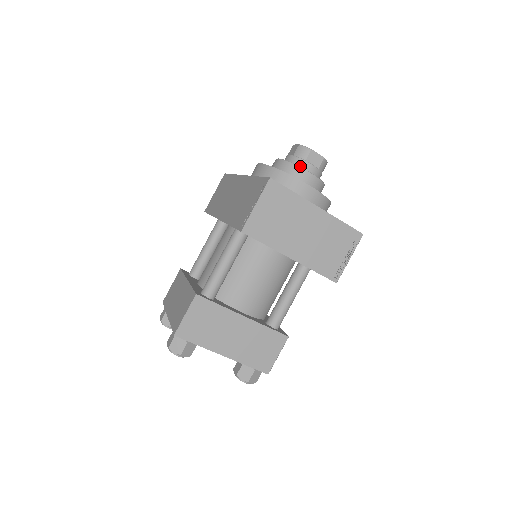
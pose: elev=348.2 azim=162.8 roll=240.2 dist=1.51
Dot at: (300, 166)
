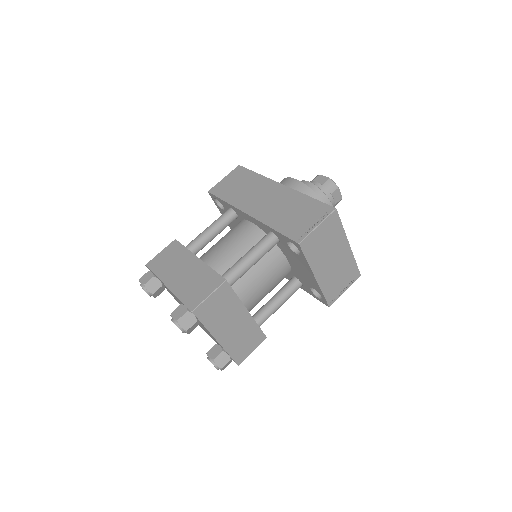
Dot at: occluded
